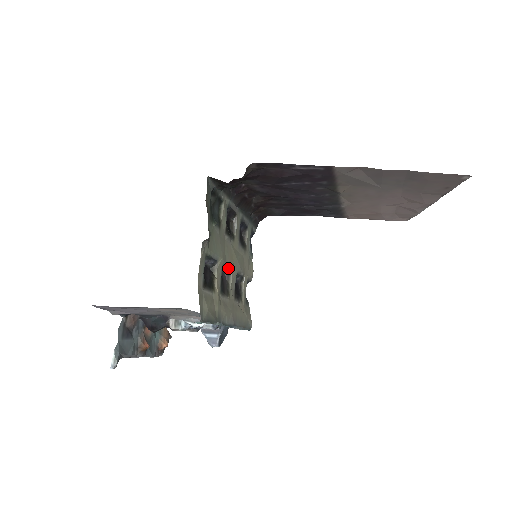
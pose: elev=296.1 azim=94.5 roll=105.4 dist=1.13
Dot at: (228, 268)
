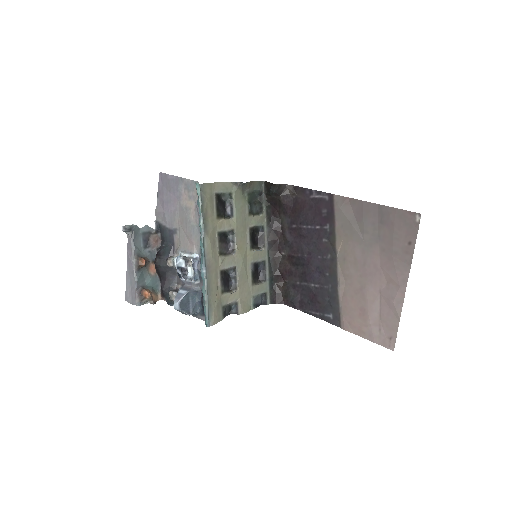
Dot at: (234, 246)
